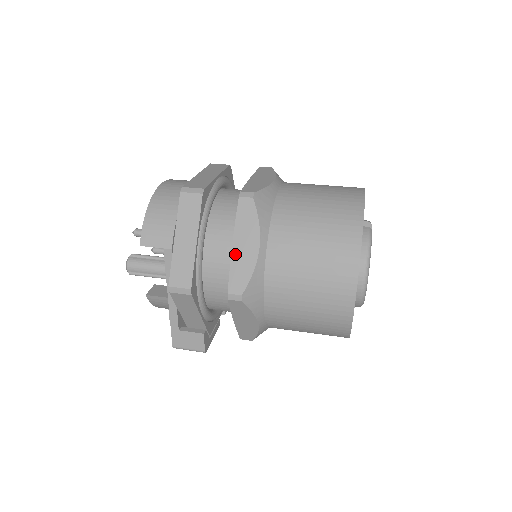
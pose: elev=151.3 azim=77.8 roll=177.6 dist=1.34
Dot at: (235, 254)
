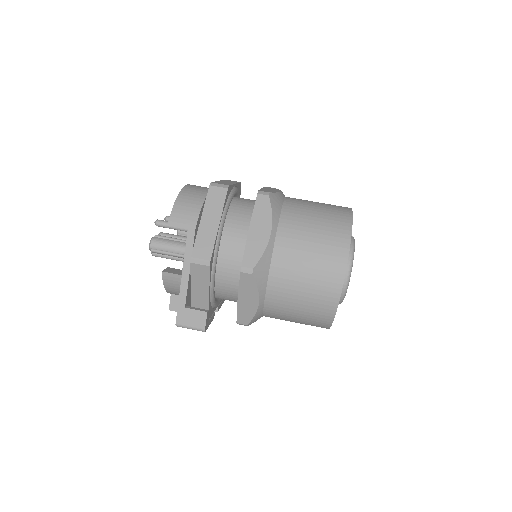
Dot at: (250, 236)
